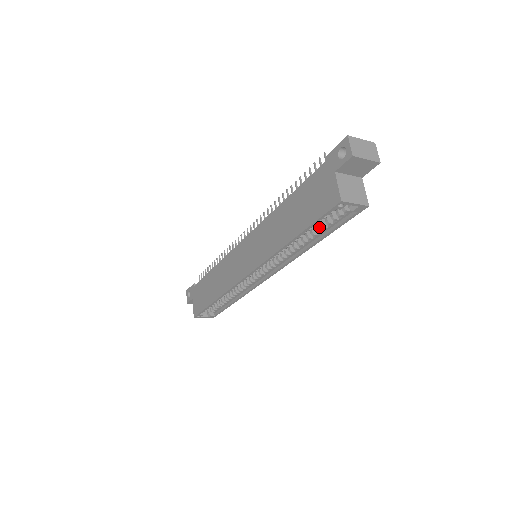
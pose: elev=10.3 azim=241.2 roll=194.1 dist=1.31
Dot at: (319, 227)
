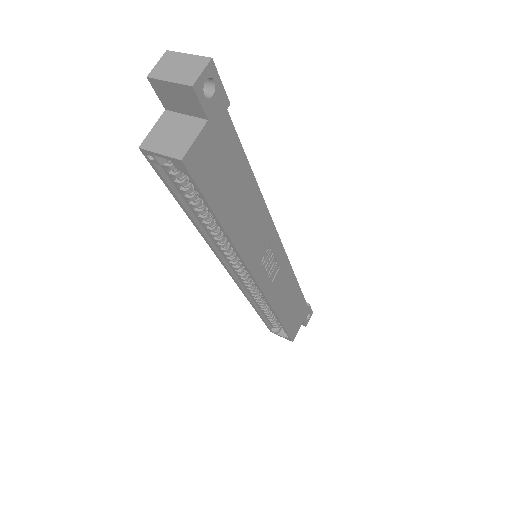
Dot at: occluded
